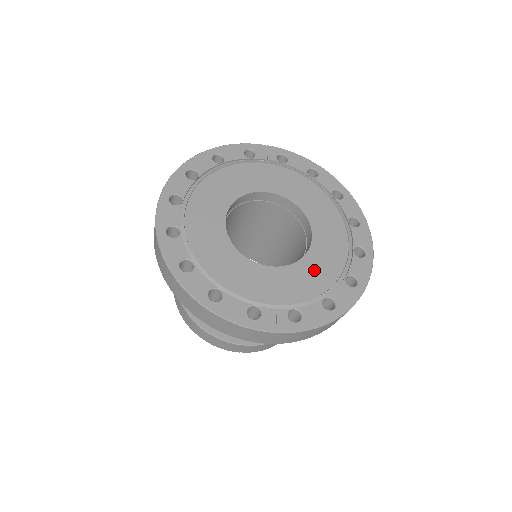
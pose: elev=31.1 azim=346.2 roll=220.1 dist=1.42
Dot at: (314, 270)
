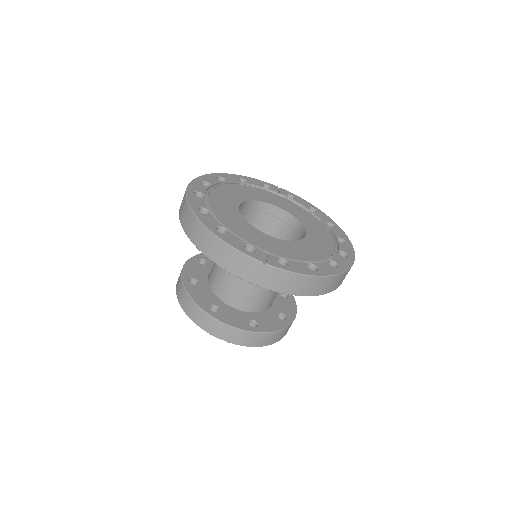
Dot at: (304, 249)
